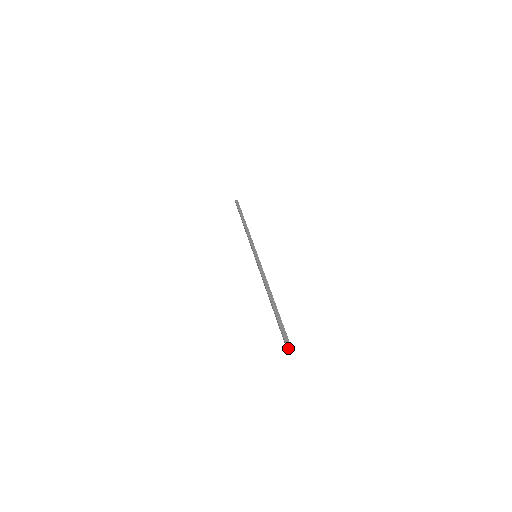
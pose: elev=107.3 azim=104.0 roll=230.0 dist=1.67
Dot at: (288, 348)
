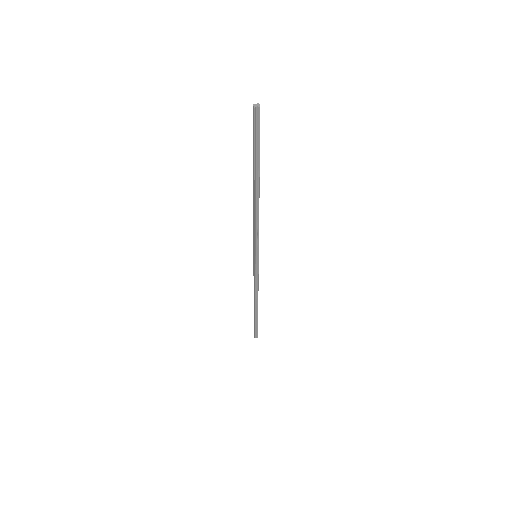
Dot at: (256, 106)
